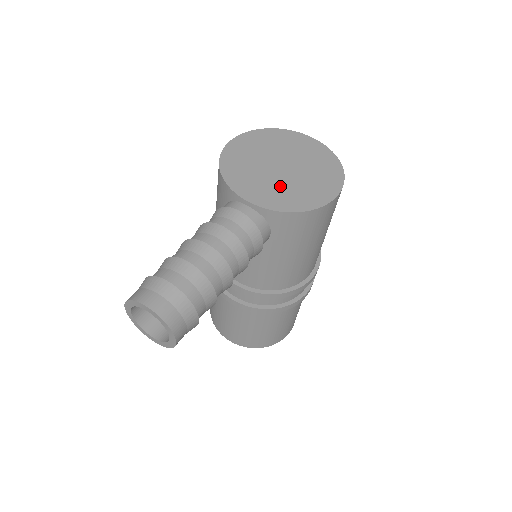
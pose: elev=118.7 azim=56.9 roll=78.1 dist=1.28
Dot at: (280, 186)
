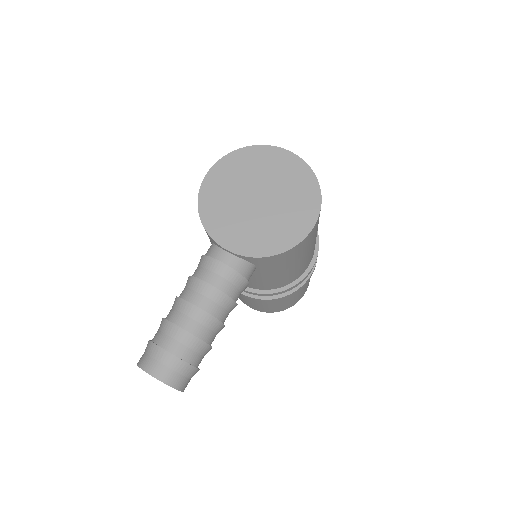
Dot at: (257, 225)
